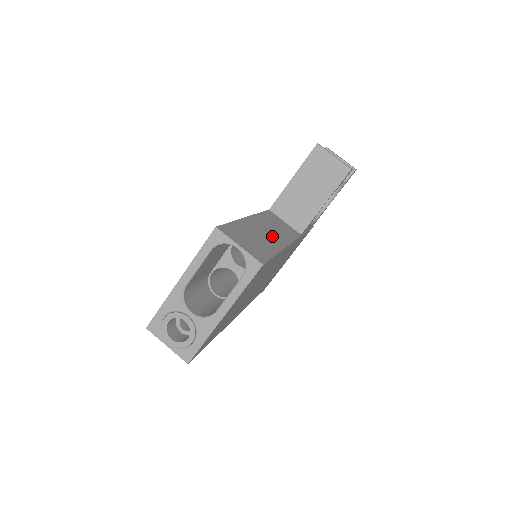
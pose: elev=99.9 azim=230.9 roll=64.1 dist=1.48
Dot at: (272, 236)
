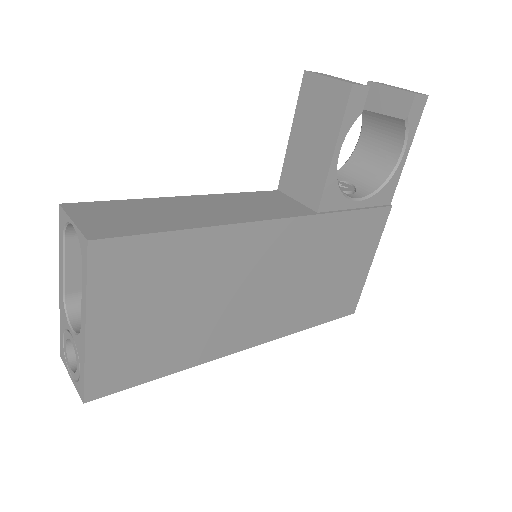
Dot at: (211, 213)
